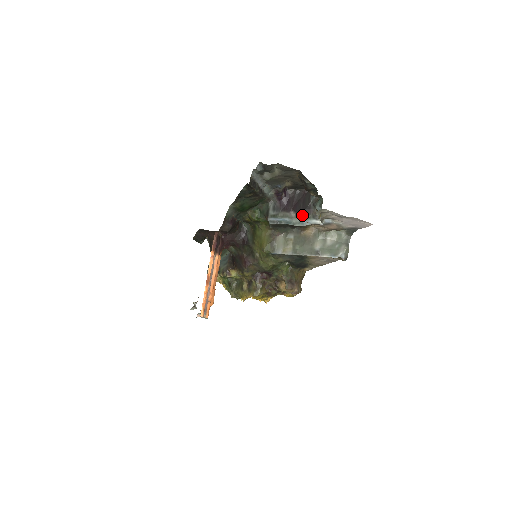
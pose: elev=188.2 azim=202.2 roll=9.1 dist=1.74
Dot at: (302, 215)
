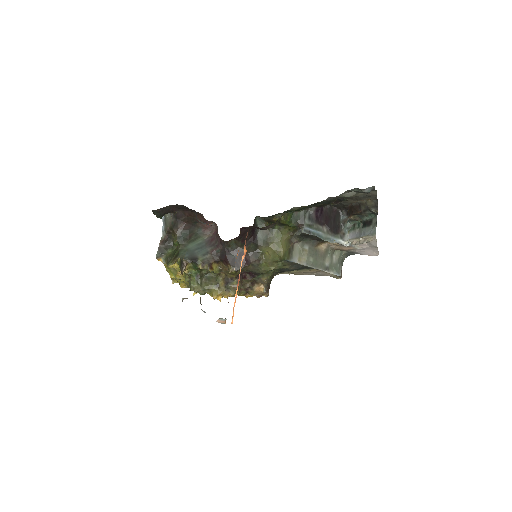
Dot at: (332, 232)
